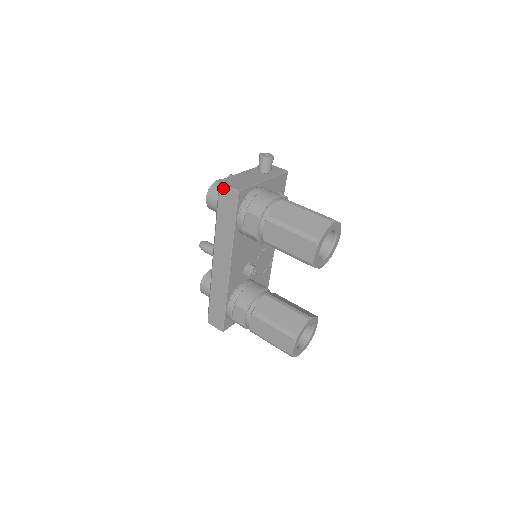
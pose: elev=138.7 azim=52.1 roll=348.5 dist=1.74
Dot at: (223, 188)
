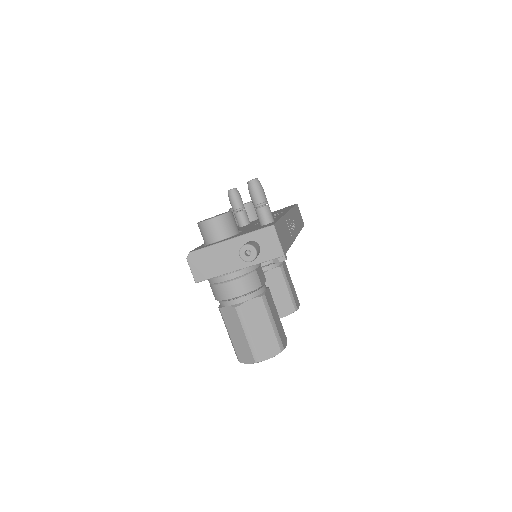
Dot at: (189, 263)
